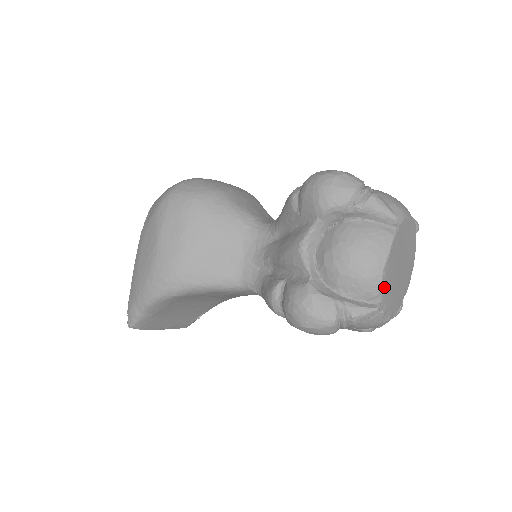
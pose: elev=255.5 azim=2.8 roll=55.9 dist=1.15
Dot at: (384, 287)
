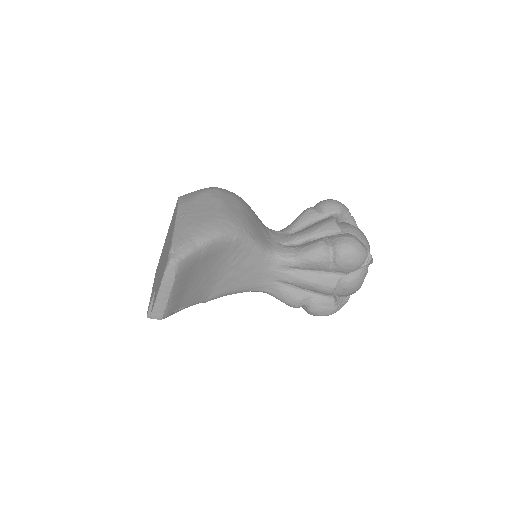
Dot at: occluded
